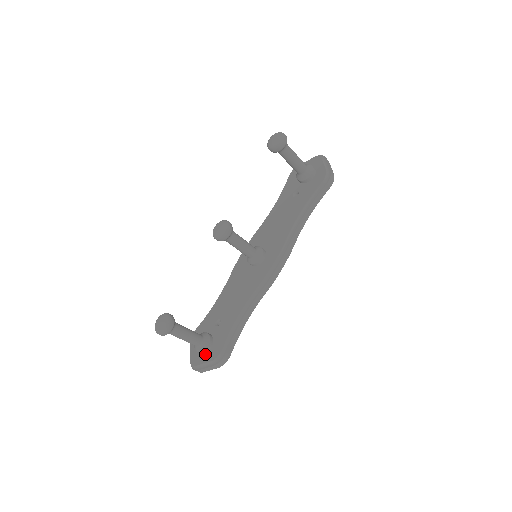
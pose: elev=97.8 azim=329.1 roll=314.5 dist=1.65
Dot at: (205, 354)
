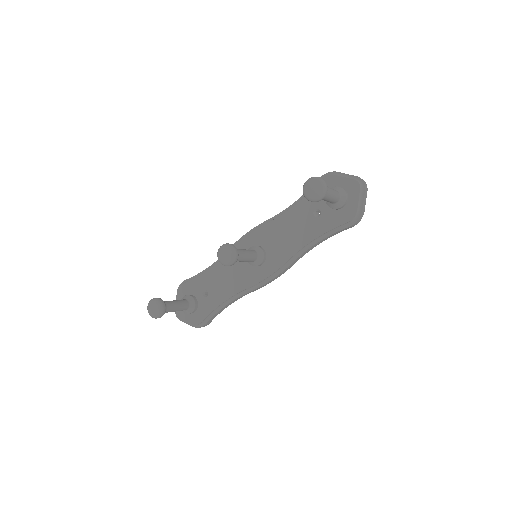
Dot at: (188, 314)
